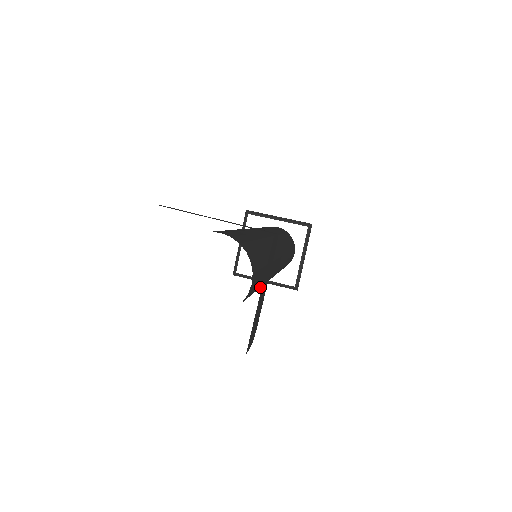
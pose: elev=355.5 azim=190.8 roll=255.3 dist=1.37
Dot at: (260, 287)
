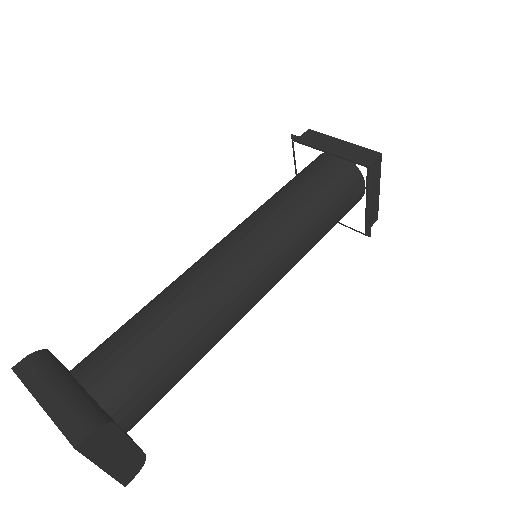
Dot at: (203, 356)
